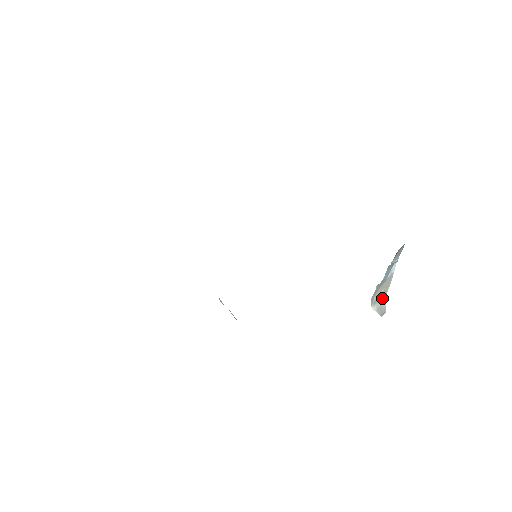
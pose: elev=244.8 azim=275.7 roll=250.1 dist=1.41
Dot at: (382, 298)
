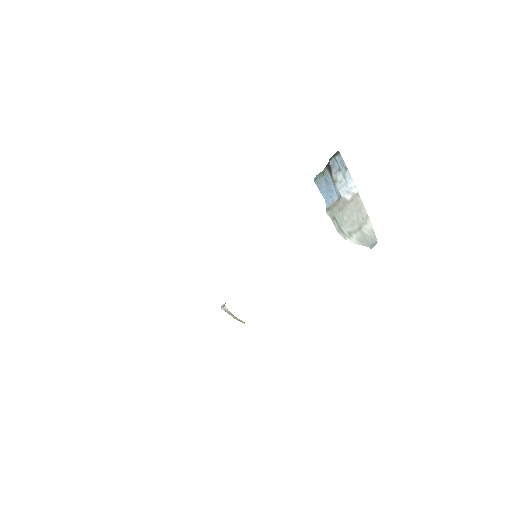
Dot at: (364, 228)
